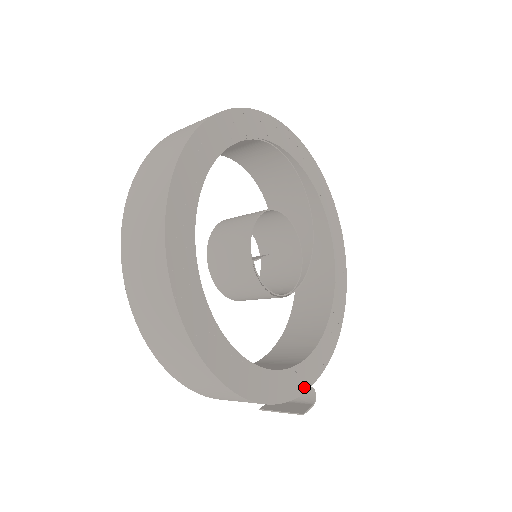
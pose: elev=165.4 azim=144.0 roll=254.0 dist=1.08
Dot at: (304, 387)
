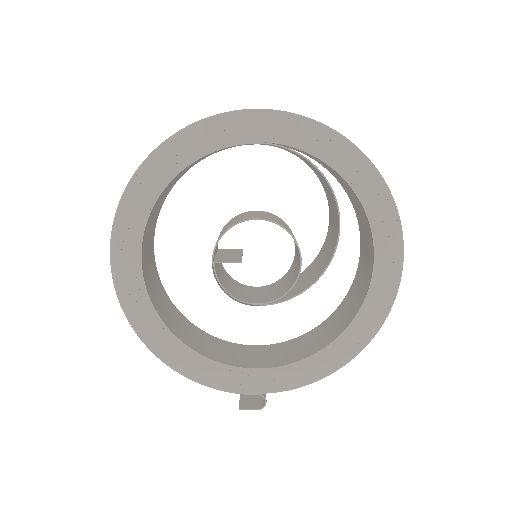
Dot at: (250, 390)
